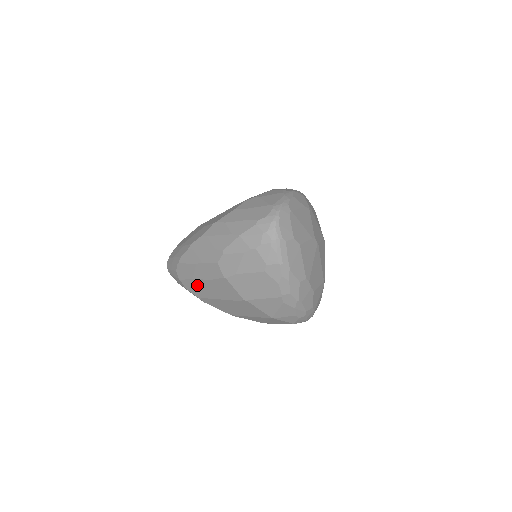
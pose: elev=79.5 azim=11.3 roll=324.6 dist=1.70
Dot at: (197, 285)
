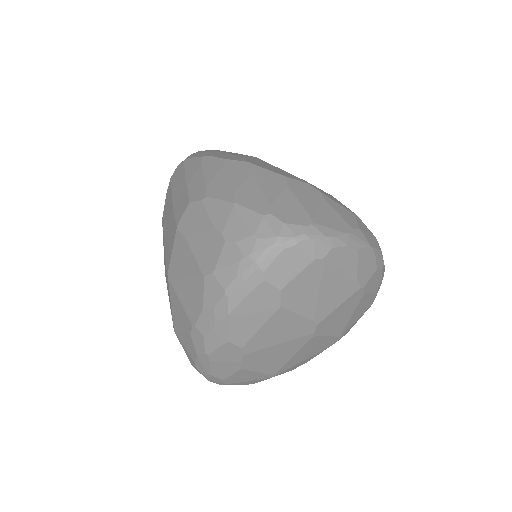
Dot at: (169, 202)
